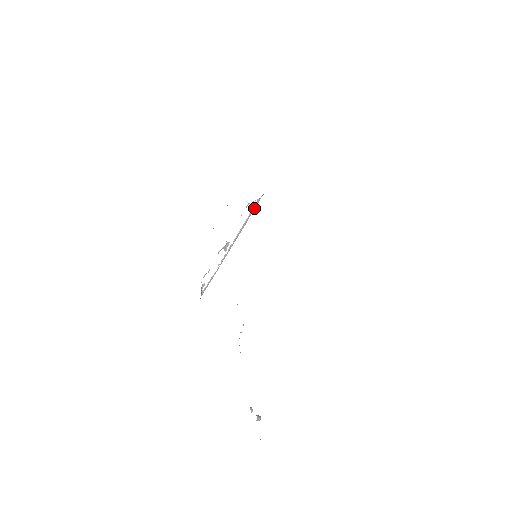
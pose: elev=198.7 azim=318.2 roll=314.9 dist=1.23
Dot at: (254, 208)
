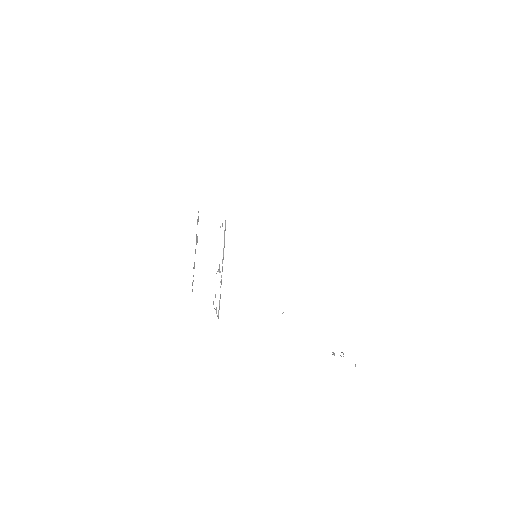
Dot at: (225, 229)
